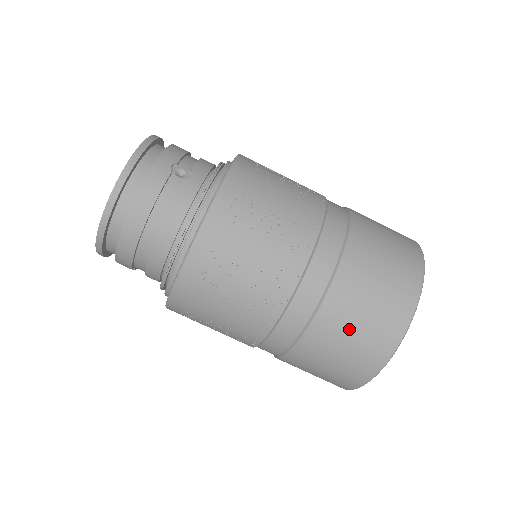
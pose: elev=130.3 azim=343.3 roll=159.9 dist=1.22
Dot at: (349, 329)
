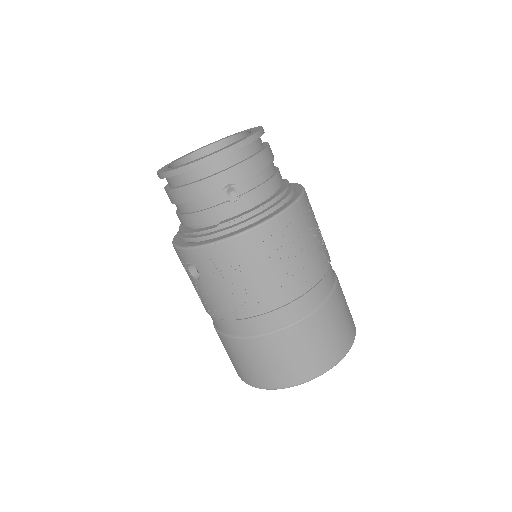
Dot at: (345, 302)
